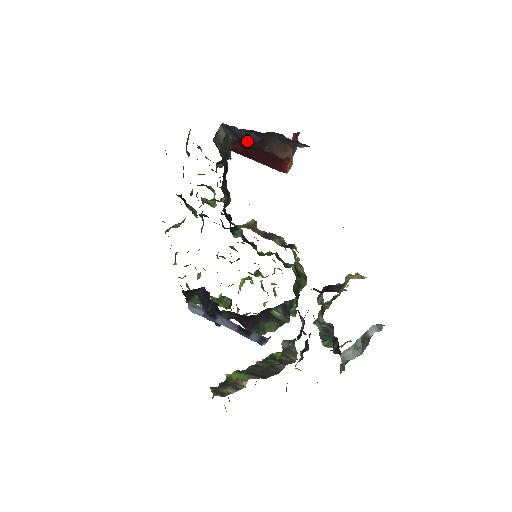
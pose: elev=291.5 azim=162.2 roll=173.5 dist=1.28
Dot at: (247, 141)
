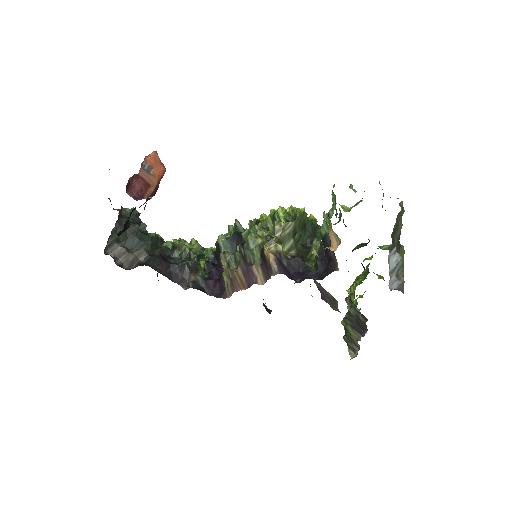
Dot at: occluded
